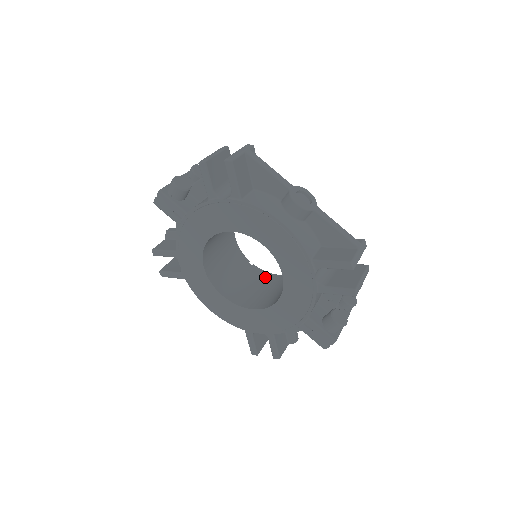
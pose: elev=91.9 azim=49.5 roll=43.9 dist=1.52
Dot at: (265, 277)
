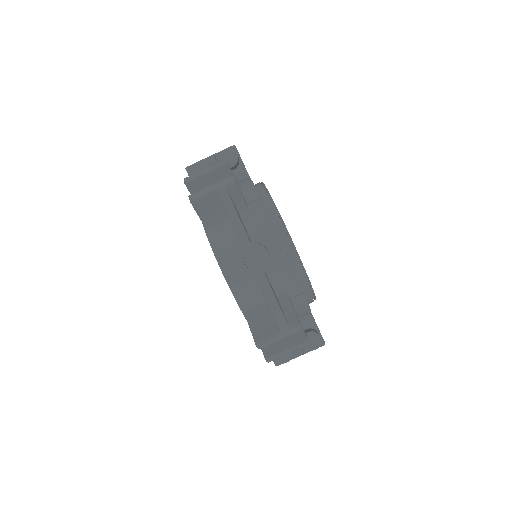
Dot at: occluded
